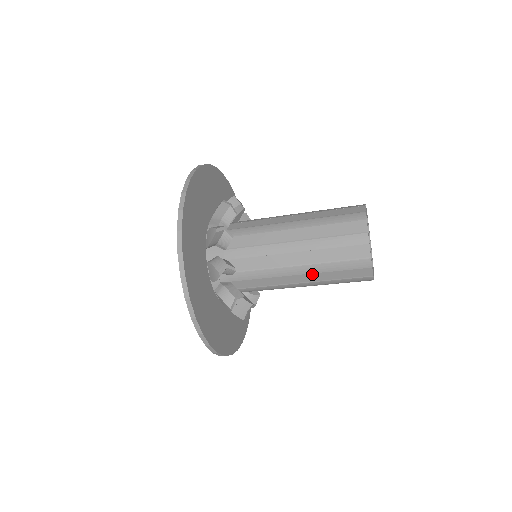
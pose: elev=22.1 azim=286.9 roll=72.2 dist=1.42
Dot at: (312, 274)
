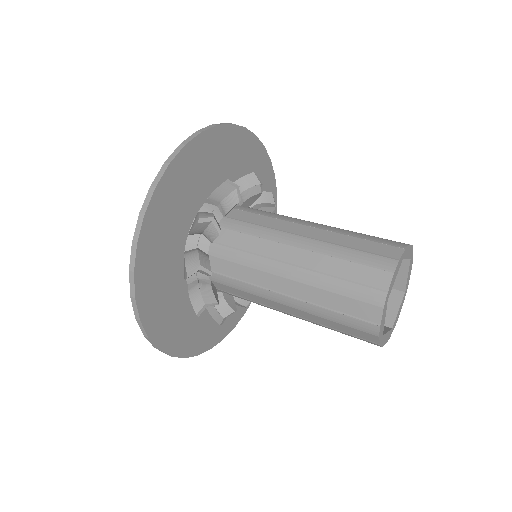
Dot at: (303, 312)
